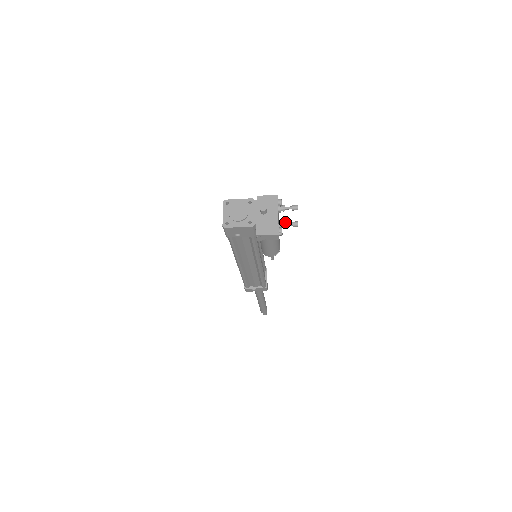
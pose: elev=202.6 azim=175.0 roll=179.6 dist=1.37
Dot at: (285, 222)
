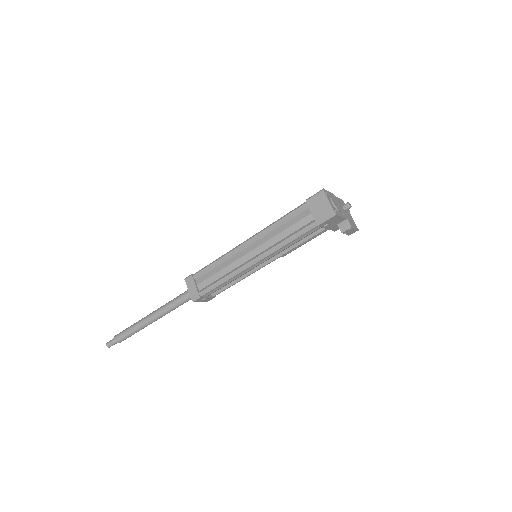
Dot at: occluded
